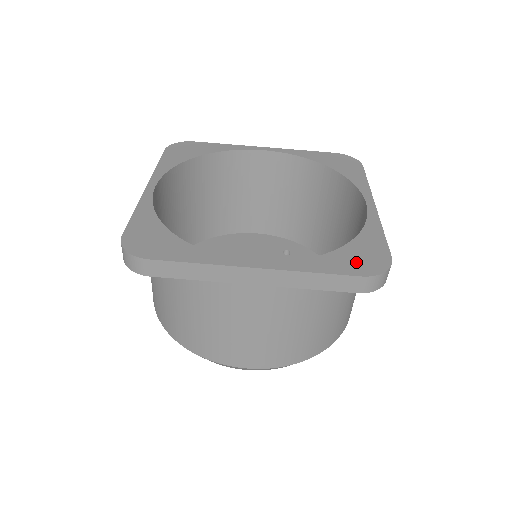
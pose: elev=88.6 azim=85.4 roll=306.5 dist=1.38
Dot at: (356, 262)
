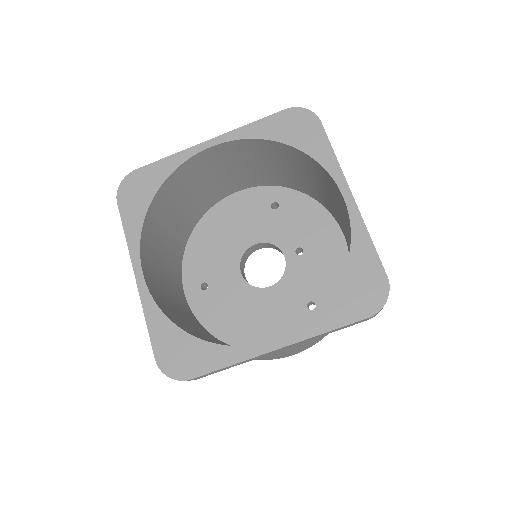
Dot at: (358, 300)
